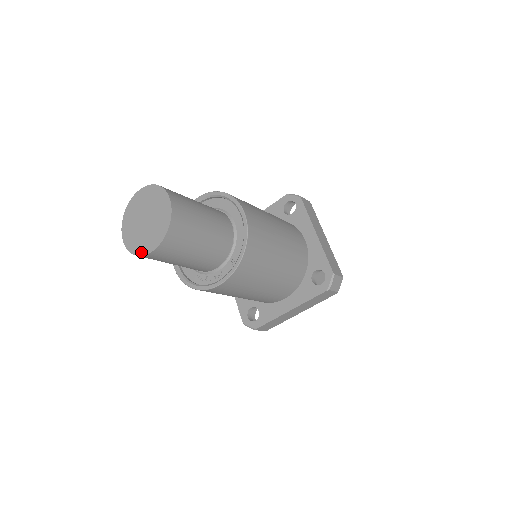
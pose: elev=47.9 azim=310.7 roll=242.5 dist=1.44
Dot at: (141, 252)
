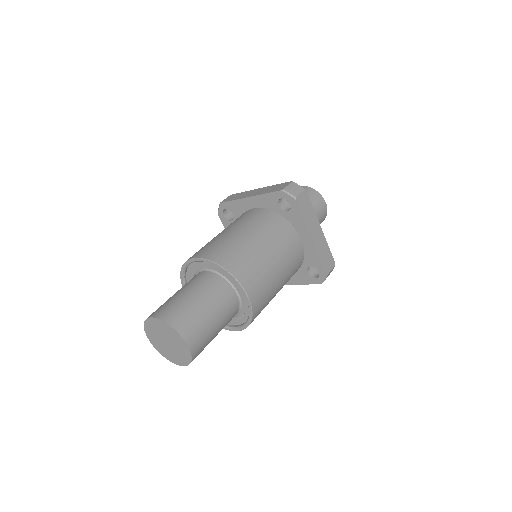
Dot at: (171, 360)
